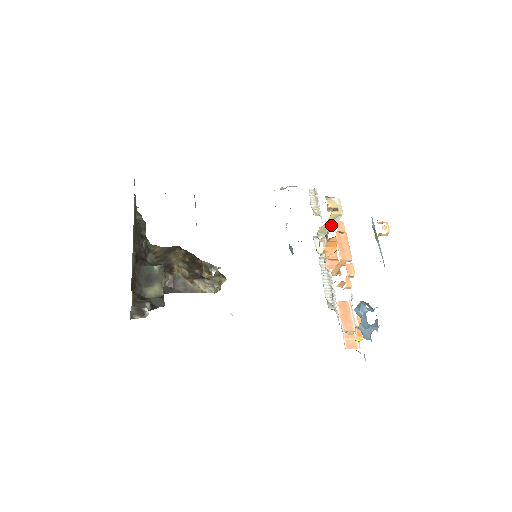
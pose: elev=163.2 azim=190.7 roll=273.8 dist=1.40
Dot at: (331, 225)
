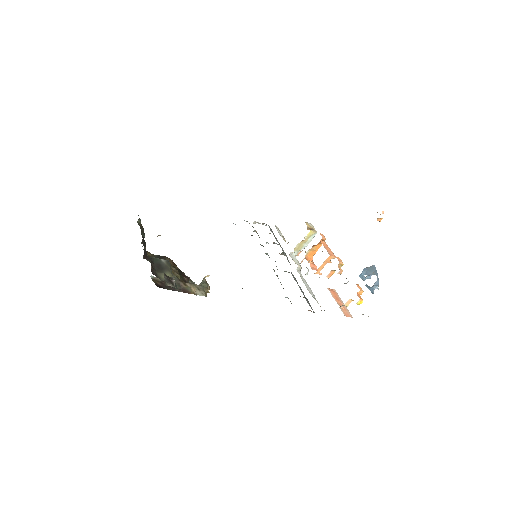
Dot at: (305, 243)
